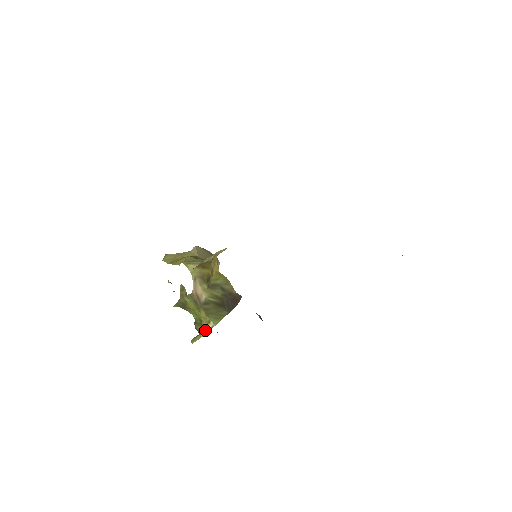
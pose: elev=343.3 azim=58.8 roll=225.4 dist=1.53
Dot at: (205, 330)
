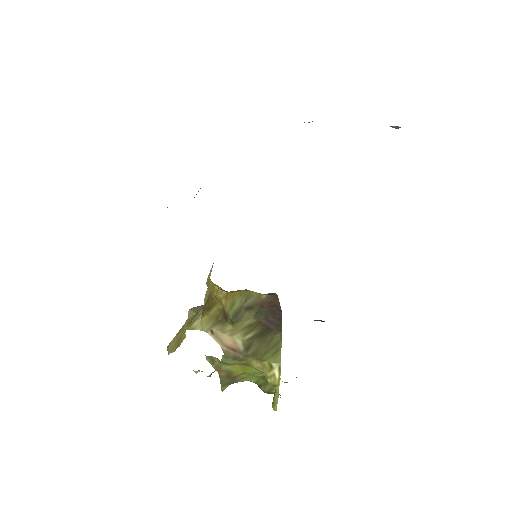
Dot at: (275, 381)
